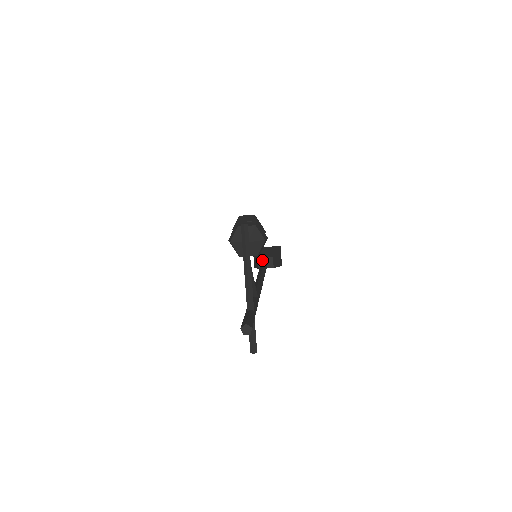
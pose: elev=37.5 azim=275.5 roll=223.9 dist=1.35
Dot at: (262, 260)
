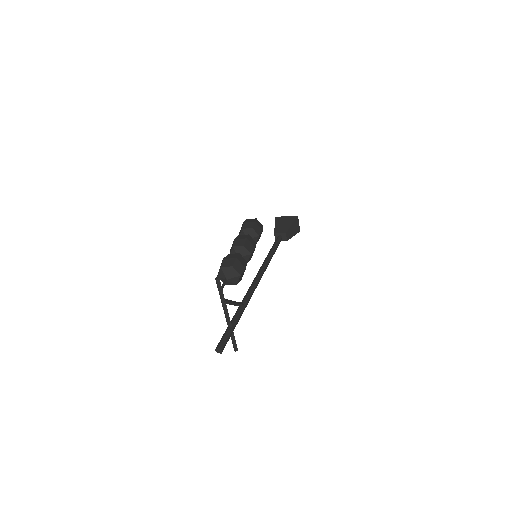
Dot at: (277, 235)
